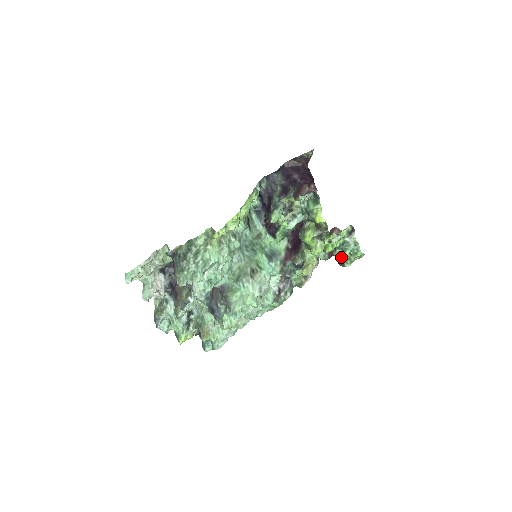
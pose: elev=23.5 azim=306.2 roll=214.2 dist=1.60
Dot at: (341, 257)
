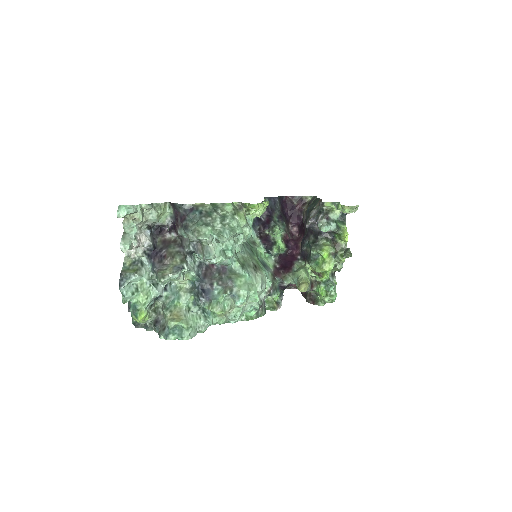
Dot at: (313, 297)
